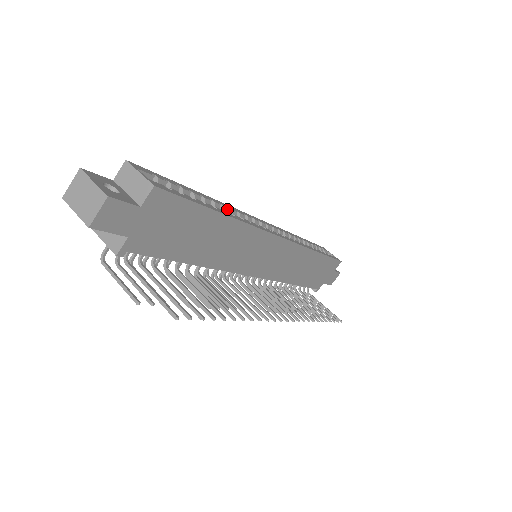
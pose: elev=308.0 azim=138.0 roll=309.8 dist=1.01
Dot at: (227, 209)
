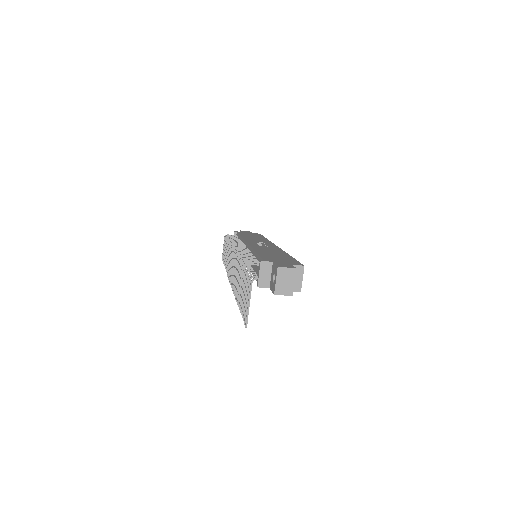
Dot at: occluded
